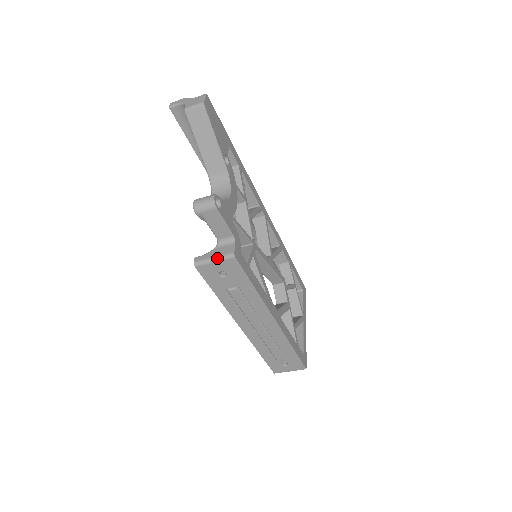
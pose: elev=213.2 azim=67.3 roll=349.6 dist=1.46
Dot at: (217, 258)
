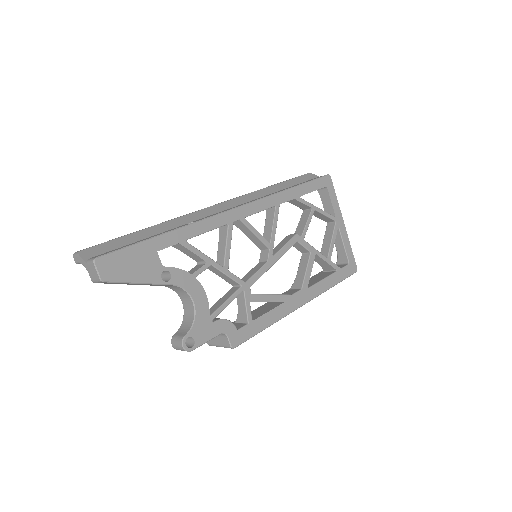
Dot at: occluded
